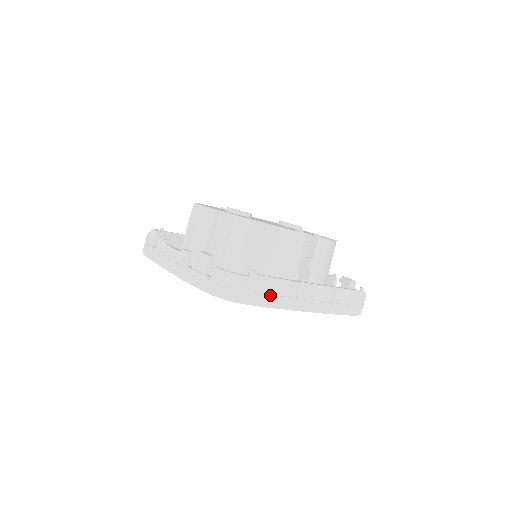
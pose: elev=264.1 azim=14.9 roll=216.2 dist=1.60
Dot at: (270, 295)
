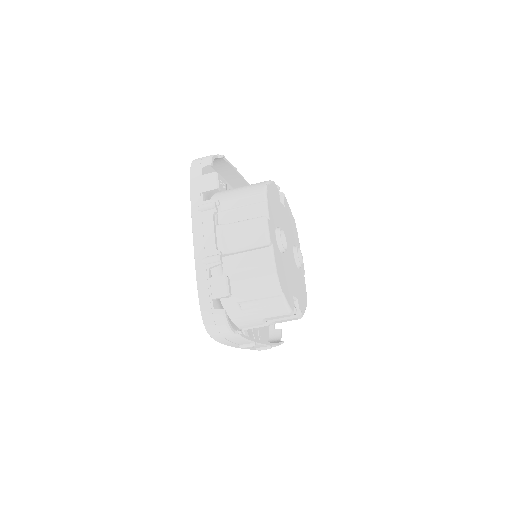
Dot at: (233, 342)
